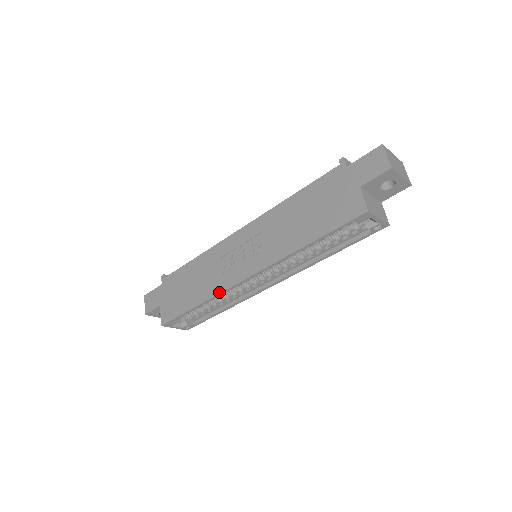
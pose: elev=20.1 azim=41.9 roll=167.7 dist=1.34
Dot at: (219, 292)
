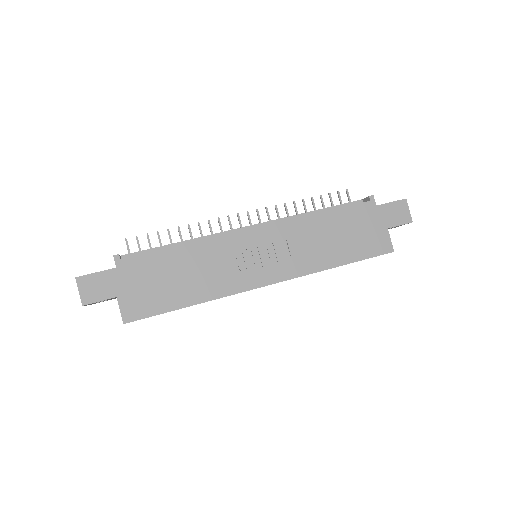
Dot at: (229, 294)
